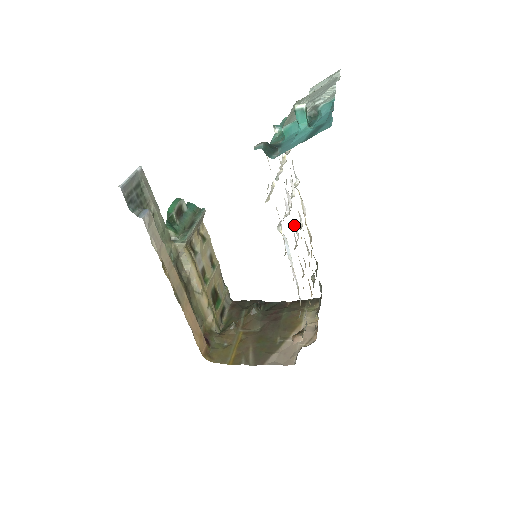
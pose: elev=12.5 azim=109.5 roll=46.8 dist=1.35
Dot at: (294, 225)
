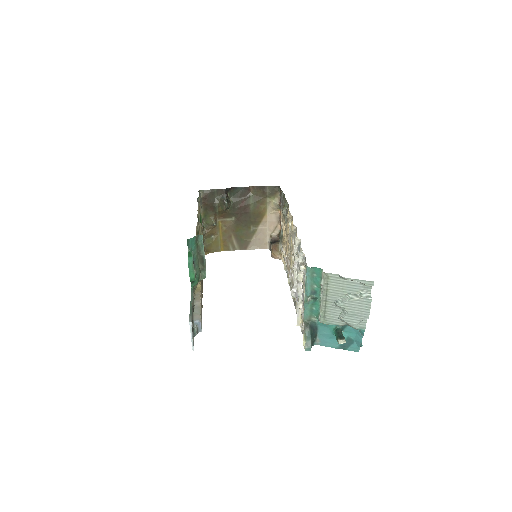
Dot at: (293, 259)
